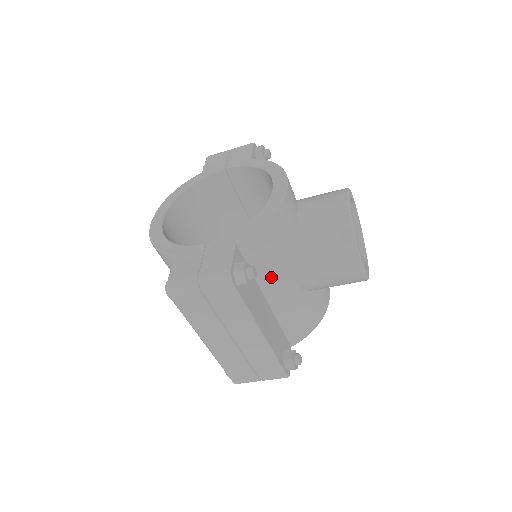
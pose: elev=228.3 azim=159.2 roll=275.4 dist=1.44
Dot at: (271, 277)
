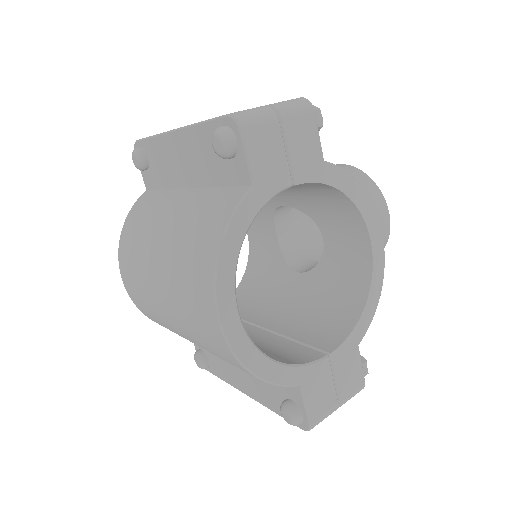
Dot at: occluded
